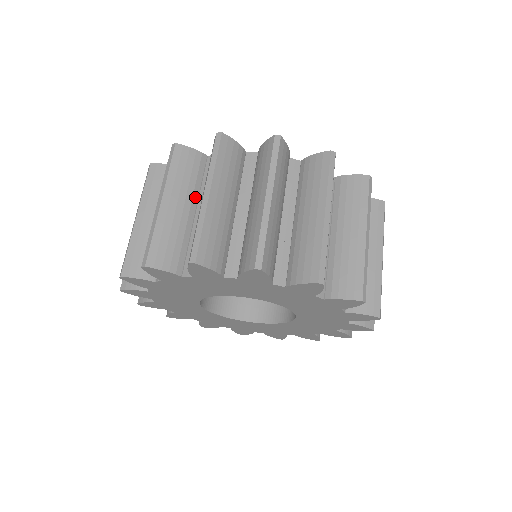
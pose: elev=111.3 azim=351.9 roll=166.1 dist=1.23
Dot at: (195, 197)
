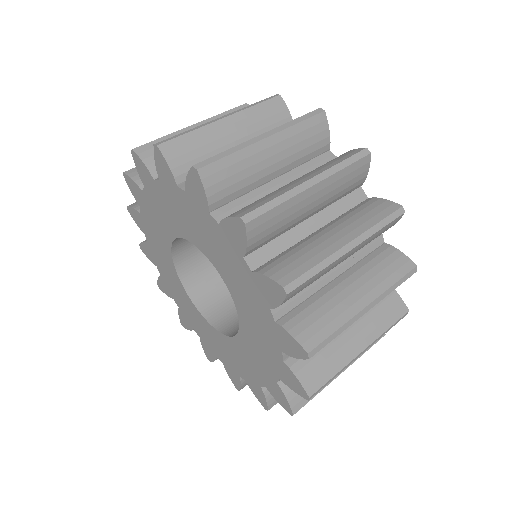
Dot at: occluded
